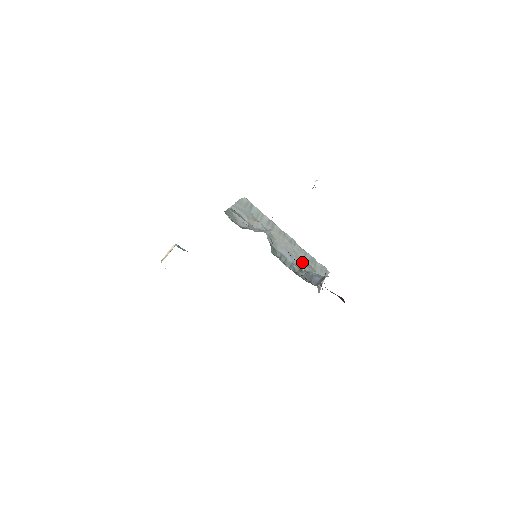
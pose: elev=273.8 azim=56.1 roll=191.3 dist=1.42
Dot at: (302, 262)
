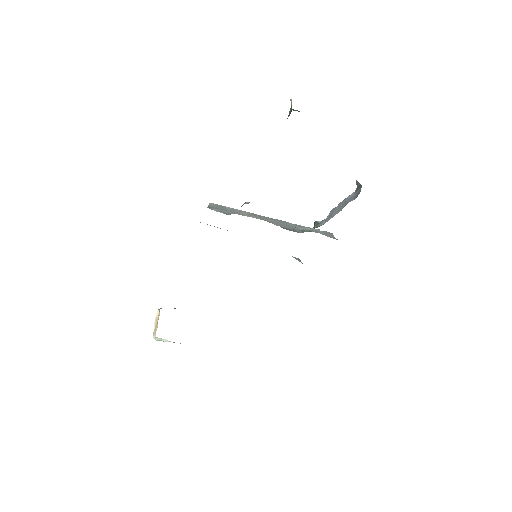
Dot at: (307, 228)
